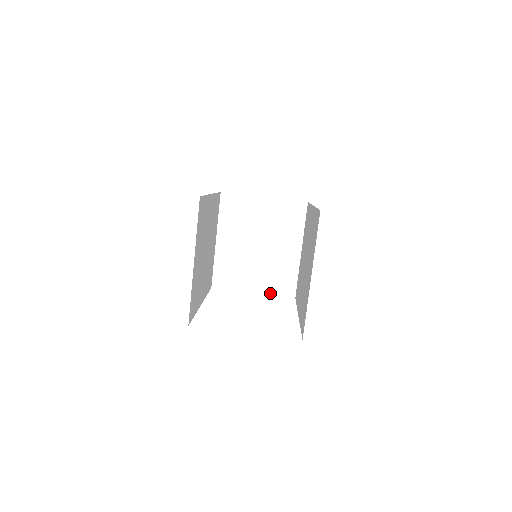
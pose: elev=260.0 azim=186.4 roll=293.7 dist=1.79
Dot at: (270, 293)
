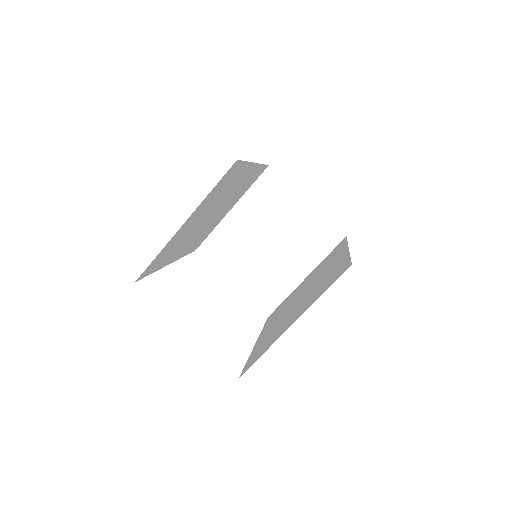
Dot at: (247, 296)
